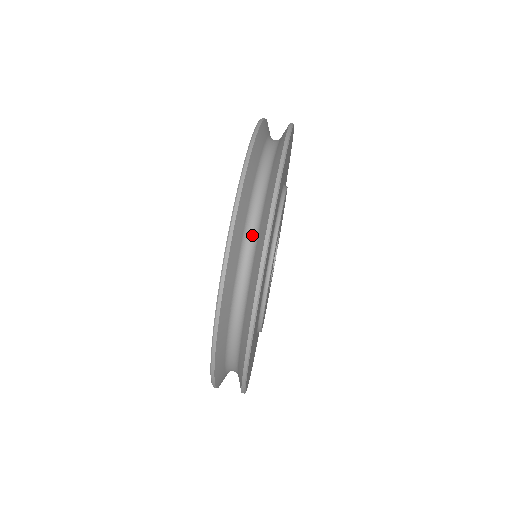
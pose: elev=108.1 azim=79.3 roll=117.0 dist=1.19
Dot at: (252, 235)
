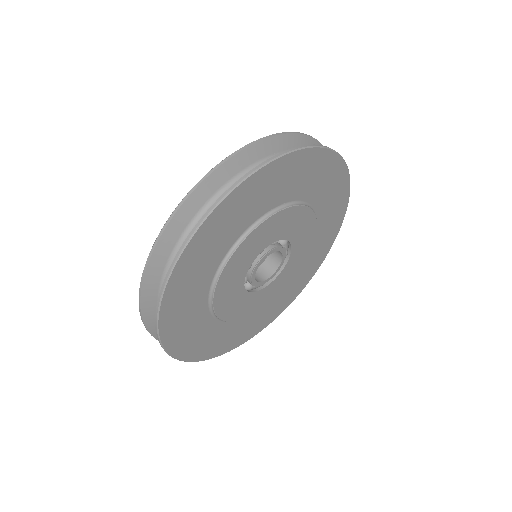
Dot at: occluded
